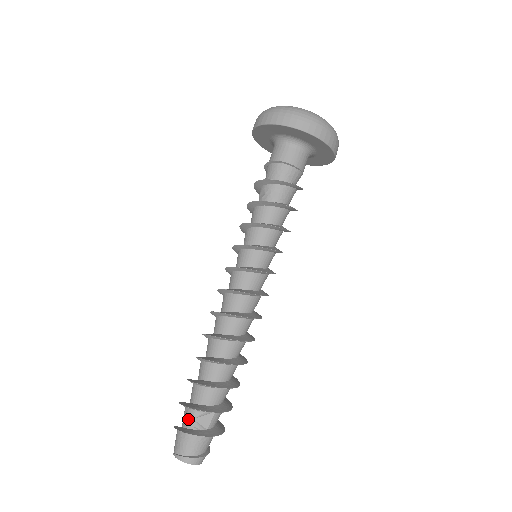
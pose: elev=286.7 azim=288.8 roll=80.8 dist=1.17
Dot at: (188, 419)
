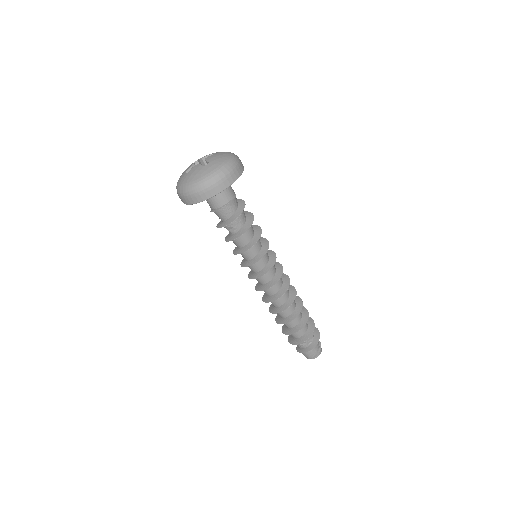
Dot at: (304, 344)
